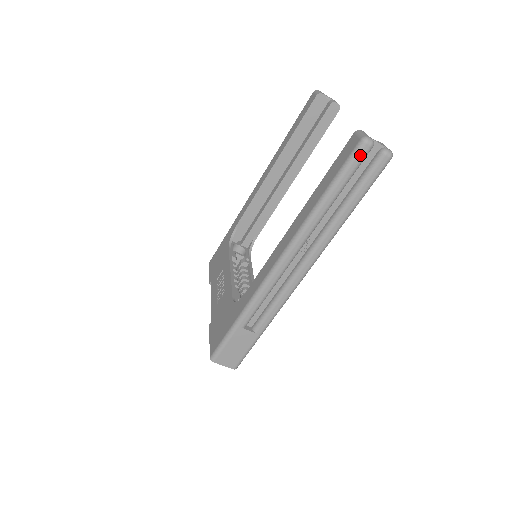
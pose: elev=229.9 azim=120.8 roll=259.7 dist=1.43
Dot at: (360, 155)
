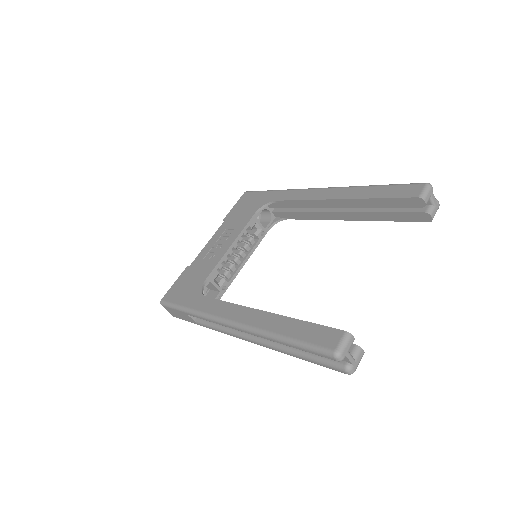
Dot at: (325, 356)
